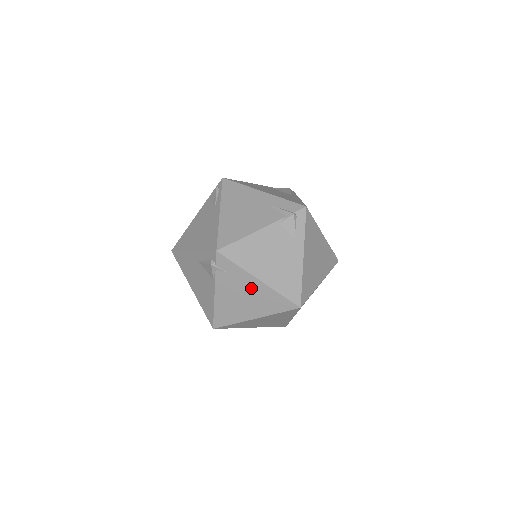
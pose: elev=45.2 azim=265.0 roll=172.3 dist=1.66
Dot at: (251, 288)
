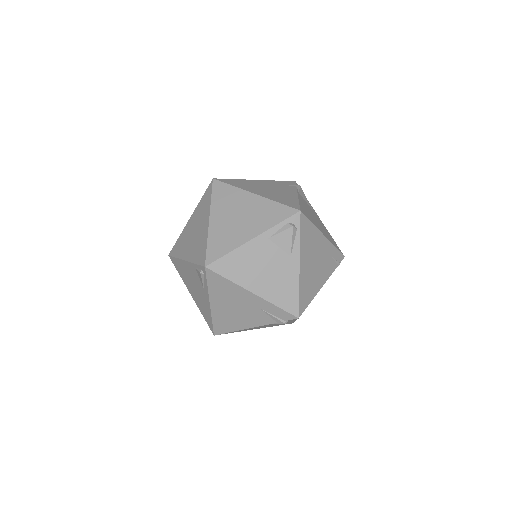
Dot at: occluded
